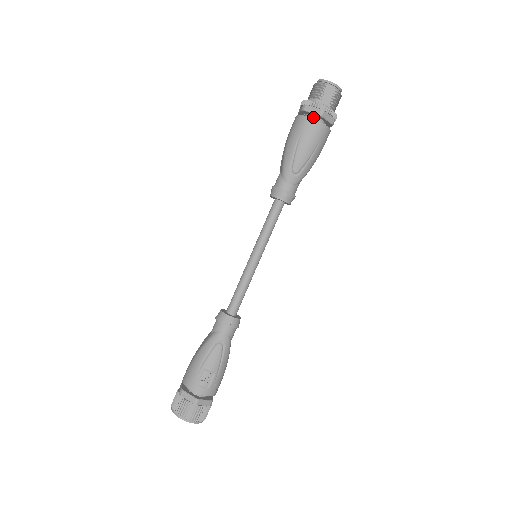
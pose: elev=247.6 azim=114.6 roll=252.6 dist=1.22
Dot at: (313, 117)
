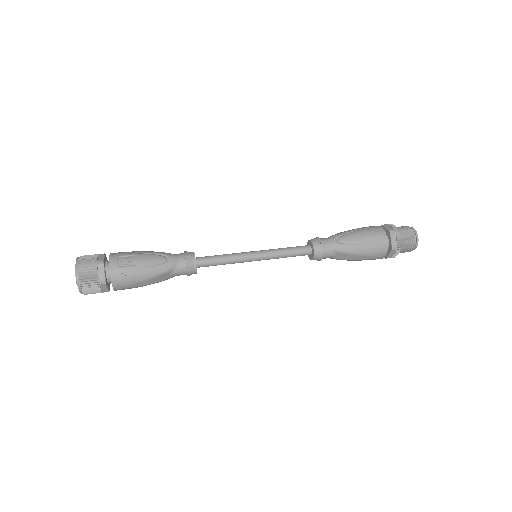
Dot at: occluded
